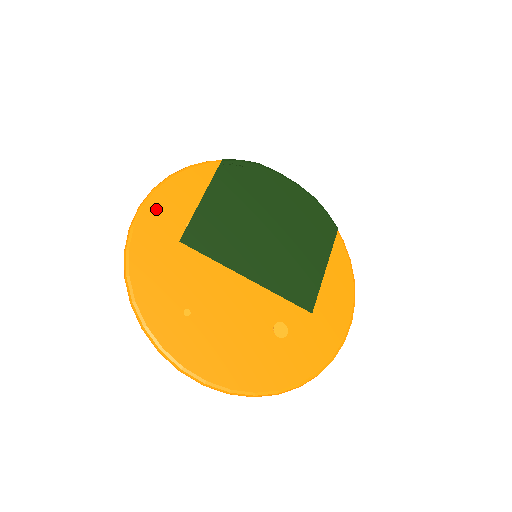
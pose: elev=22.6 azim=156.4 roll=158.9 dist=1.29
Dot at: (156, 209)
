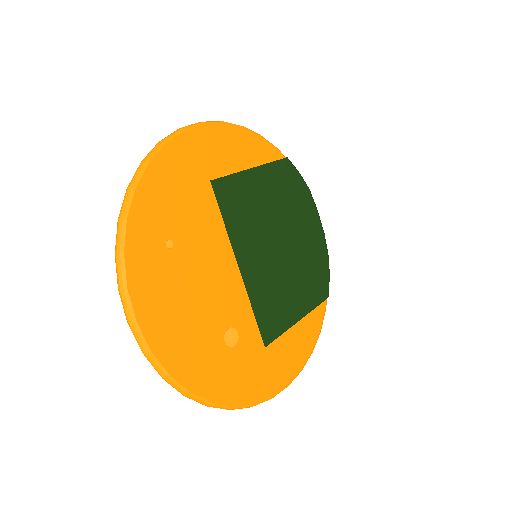
Dot at: (213, 137)
